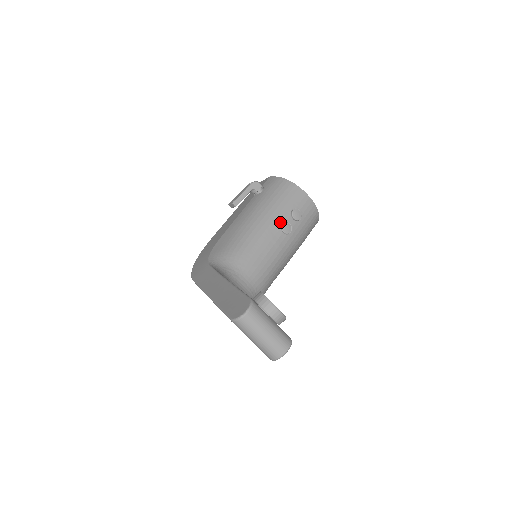
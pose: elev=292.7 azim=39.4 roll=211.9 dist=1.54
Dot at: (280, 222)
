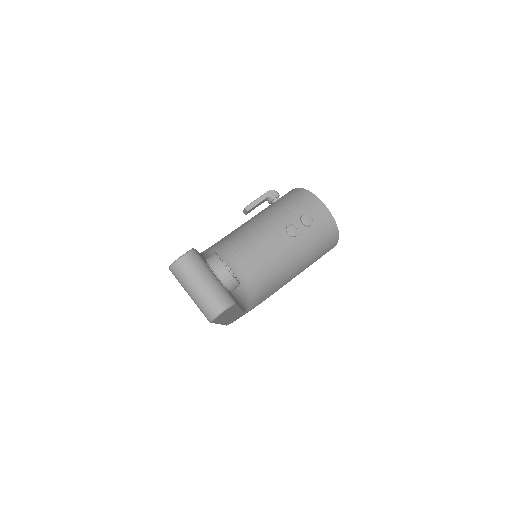
Dot at: (286, 224)
